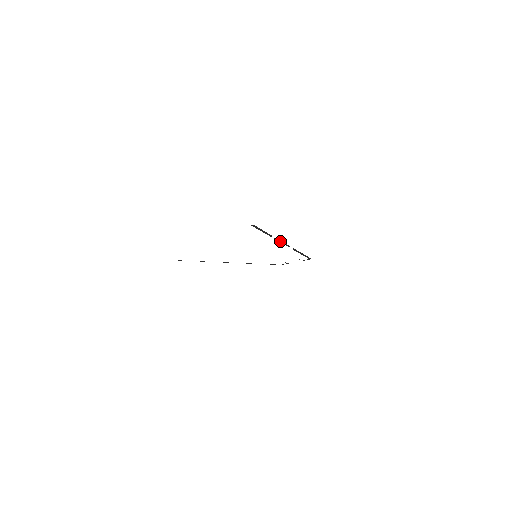
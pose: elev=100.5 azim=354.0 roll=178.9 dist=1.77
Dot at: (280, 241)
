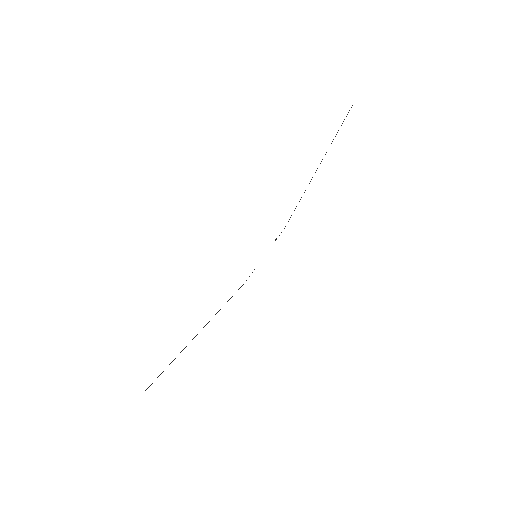
Dot at: (320, 163)
